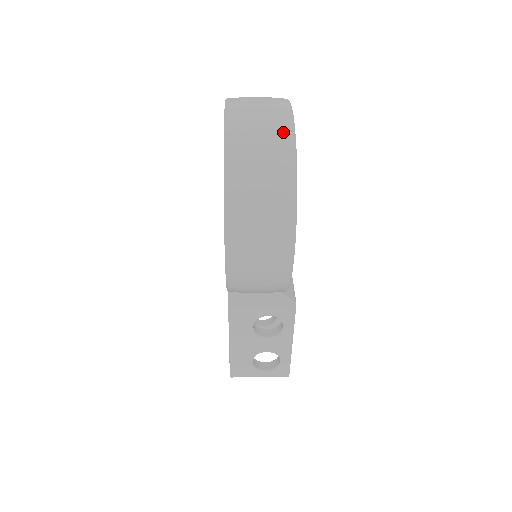
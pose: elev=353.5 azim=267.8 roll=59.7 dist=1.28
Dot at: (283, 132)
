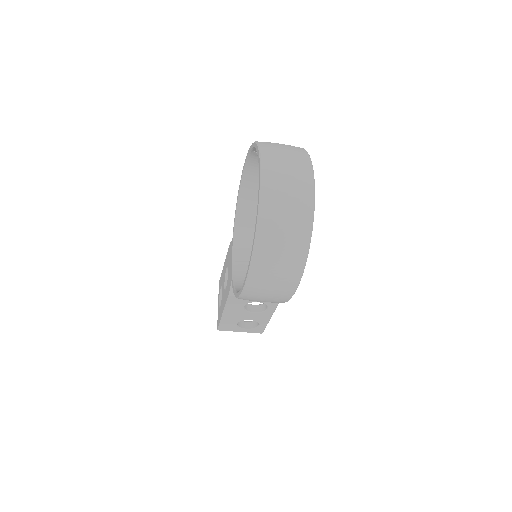
Dot at: (305, 209)
